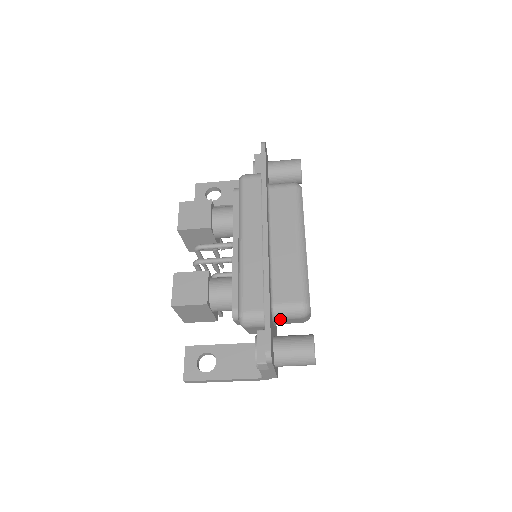
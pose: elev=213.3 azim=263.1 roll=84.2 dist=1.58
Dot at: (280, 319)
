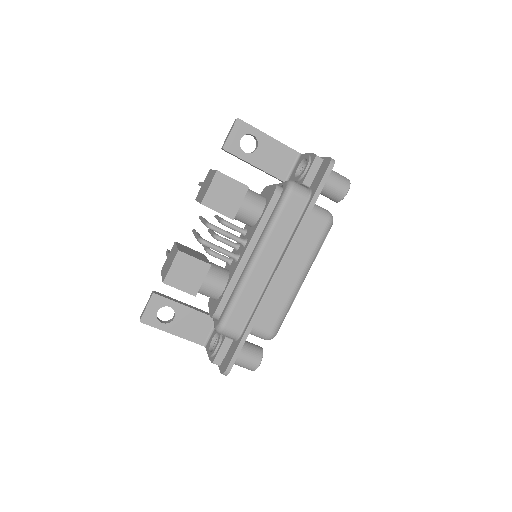
Dot at: occluded
